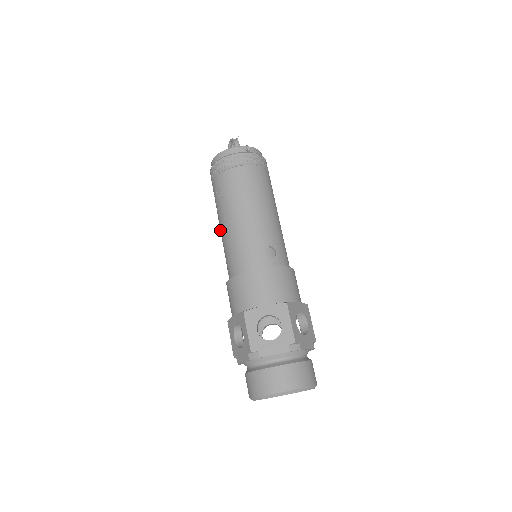
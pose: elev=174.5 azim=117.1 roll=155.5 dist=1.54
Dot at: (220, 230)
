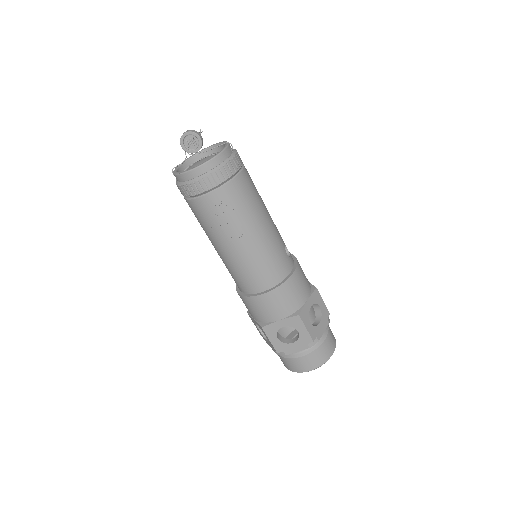
Dot at: (226, 247)
